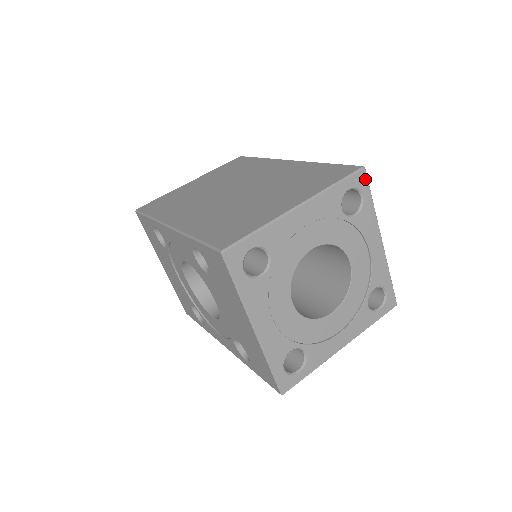
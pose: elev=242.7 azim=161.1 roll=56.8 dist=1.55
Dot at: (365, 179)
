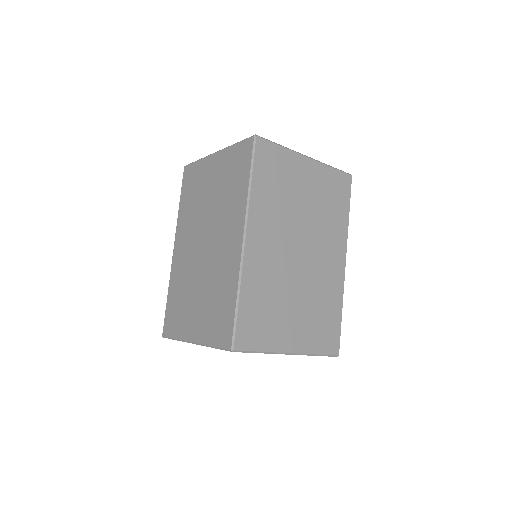
Dot at: occluded
